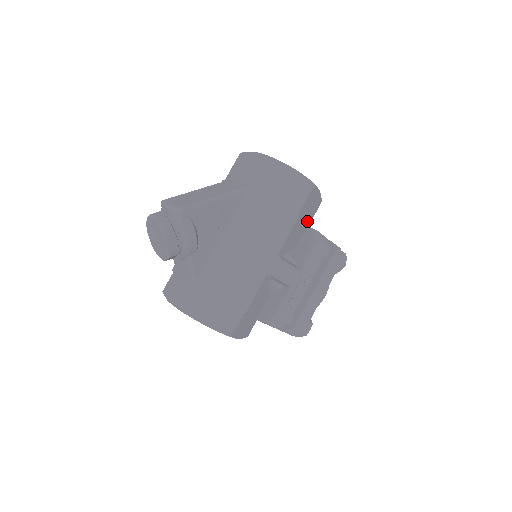
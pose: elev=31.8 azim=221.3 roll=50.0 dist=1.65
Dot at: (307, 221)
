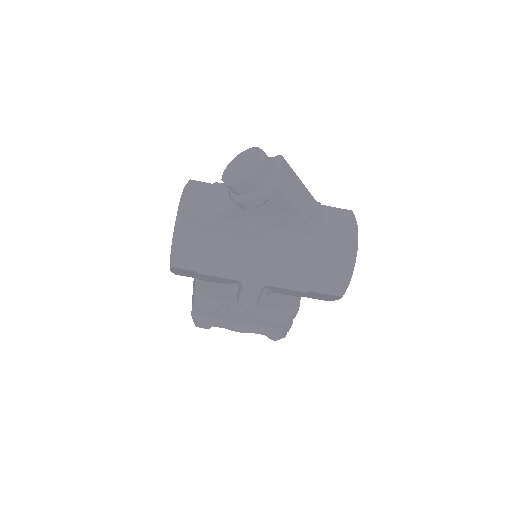
Dot at: (305, 295)
